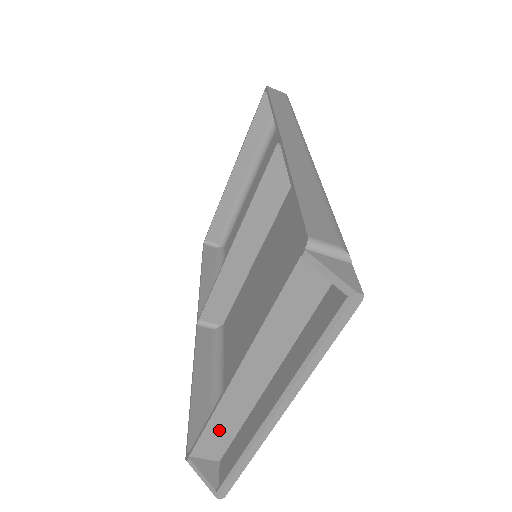
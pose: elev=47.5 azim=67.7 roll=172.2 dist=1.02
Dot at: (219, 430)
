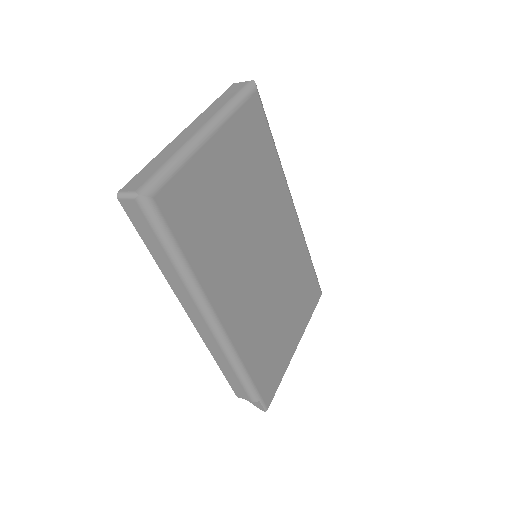
Dot at: occluded
